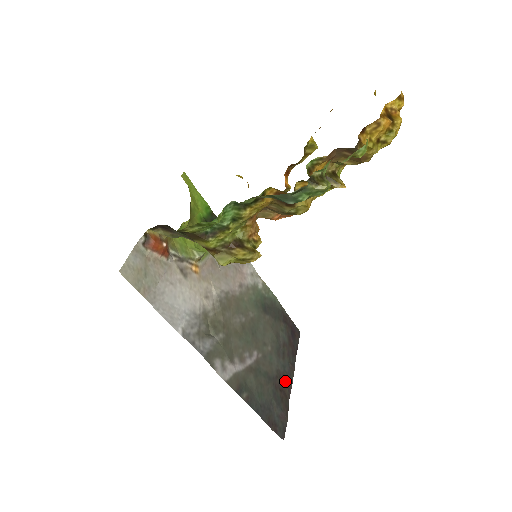
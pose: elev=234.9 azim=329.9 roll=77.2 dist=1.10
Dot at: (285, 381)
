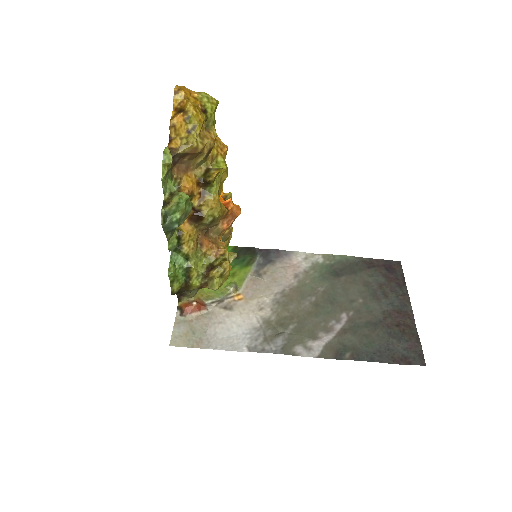
Dot at: (400, 315)
